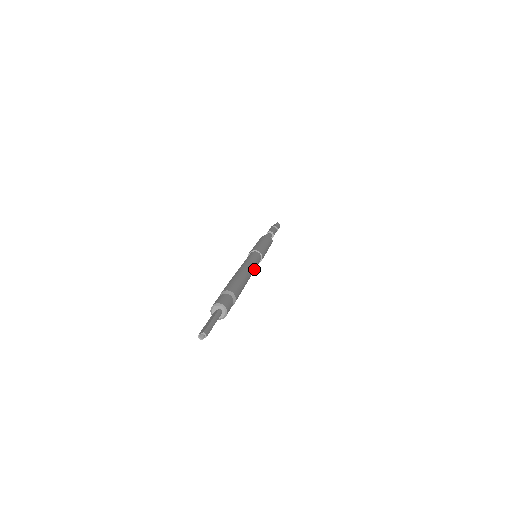
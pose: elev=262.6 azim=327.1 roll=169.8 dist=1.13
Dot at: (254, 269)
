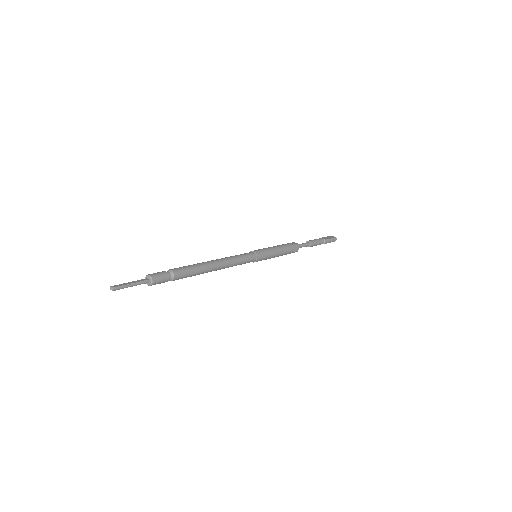
Dot at: (232, 266)
